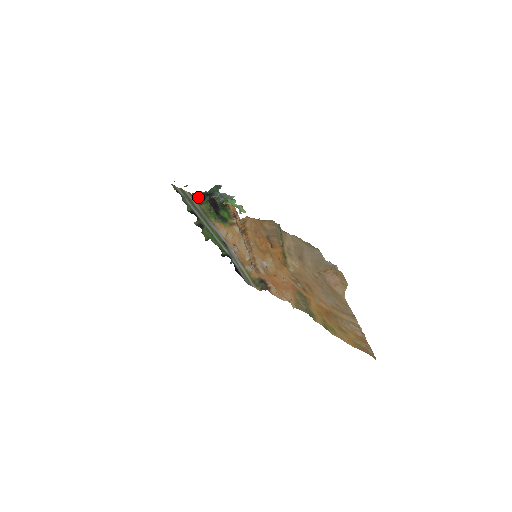
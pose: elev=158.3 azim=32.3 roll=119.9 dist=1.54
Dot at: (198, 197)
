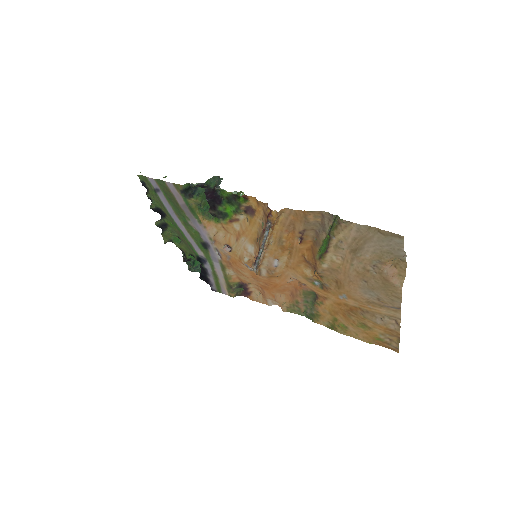
Dot at: (186, 190)
